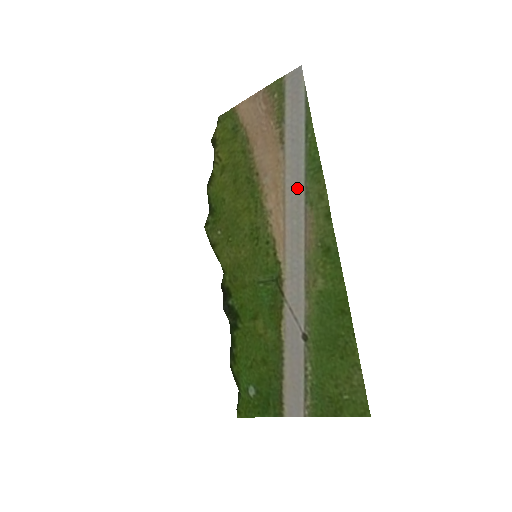
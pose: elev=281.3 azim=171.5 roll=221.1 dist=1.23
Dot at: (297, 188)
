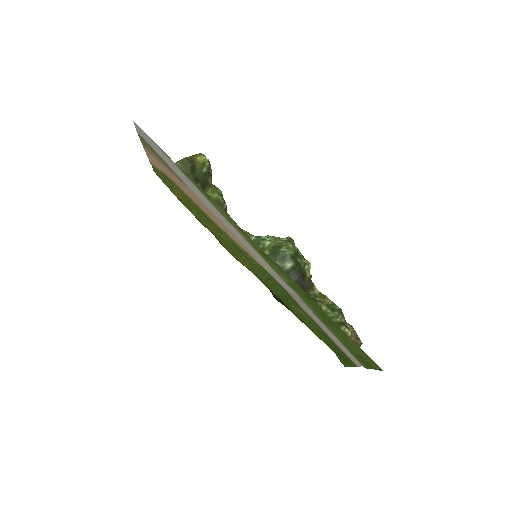
Dot at: (216, 212)
